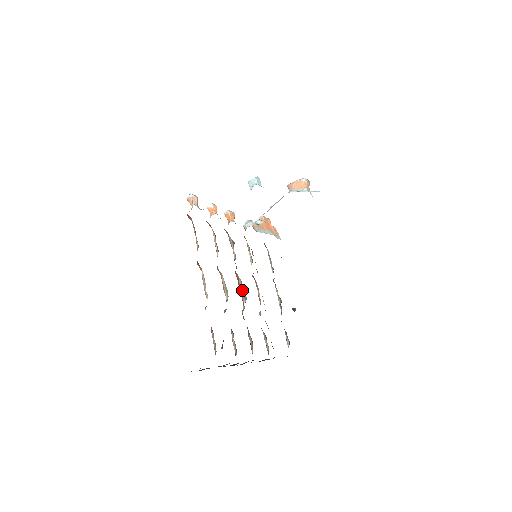
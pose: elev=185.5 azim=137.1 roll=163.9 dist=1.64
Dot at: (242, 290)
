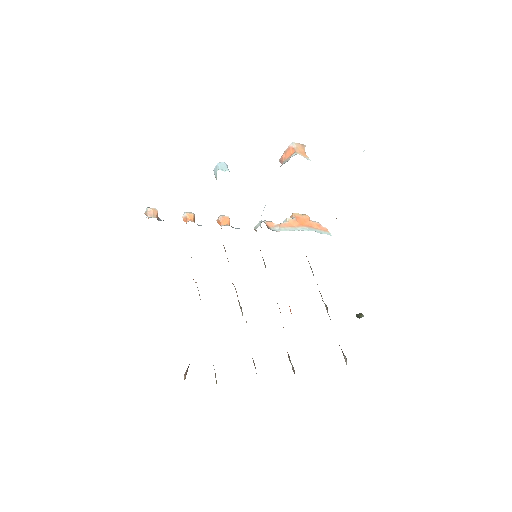
Dot at: (238, 301)
